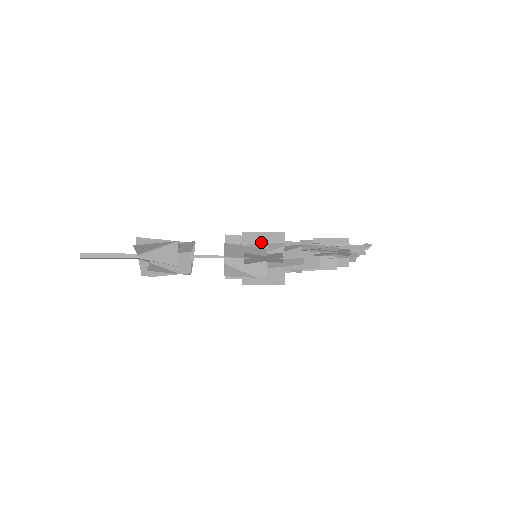
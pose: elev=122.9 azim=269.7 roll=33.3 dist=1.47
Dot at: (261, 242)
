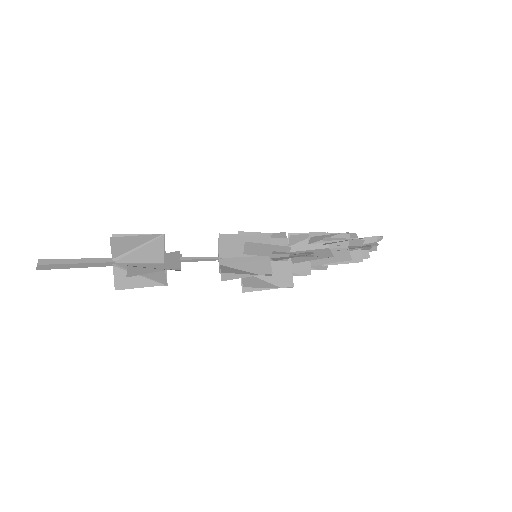
Dot at: occluded
